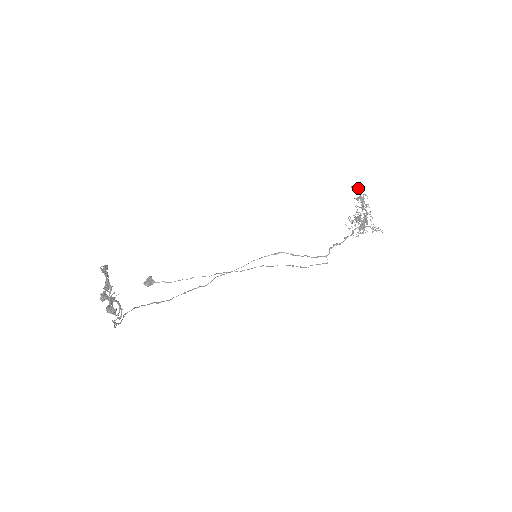
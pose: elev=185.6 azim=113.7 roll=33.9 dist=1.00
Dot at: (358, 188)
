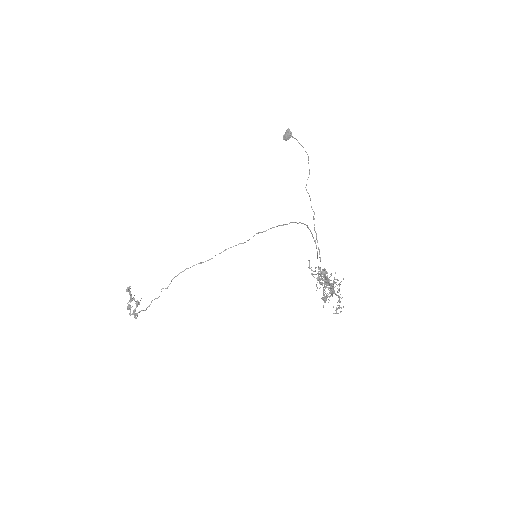
Dot at: (311, 269)
